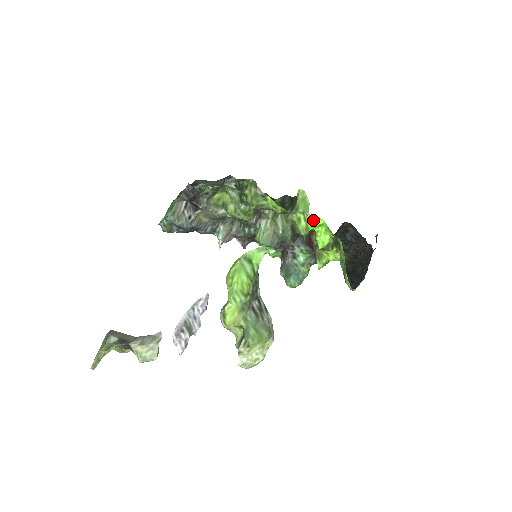
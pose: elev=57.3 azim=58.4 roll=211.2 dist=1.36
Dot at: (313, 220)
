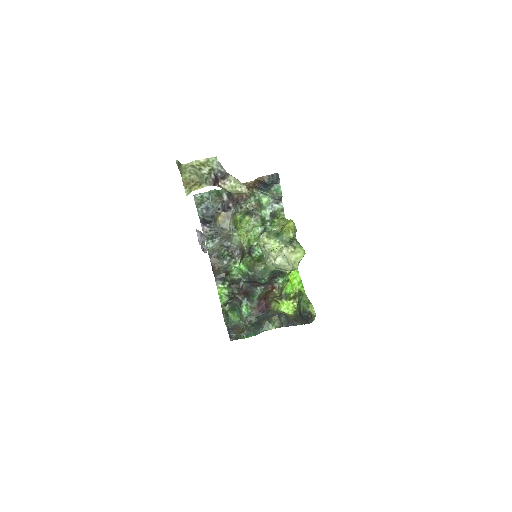
Dot at: occluded
